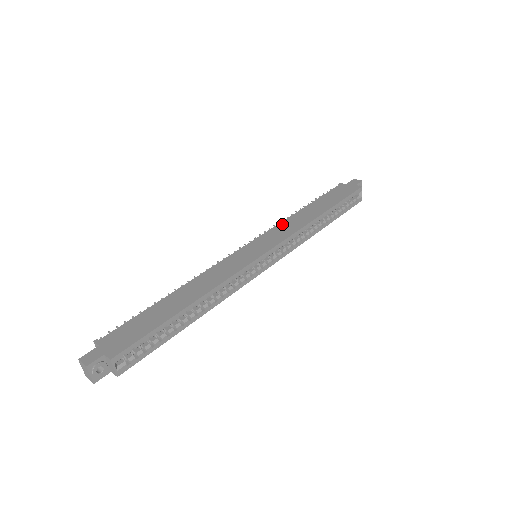
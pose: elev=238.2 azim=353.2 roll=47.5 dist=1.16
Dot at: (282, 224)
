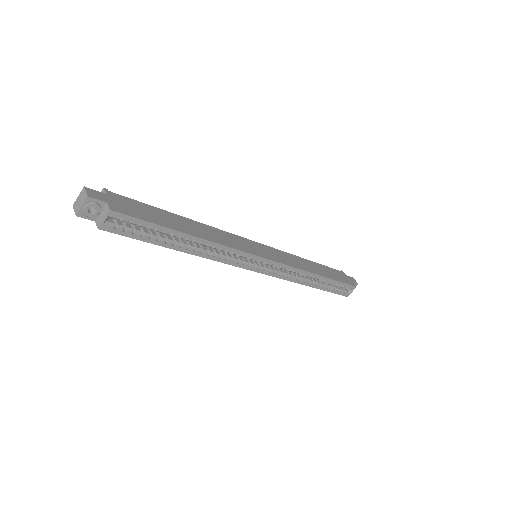
Dot at: (289, 255)
